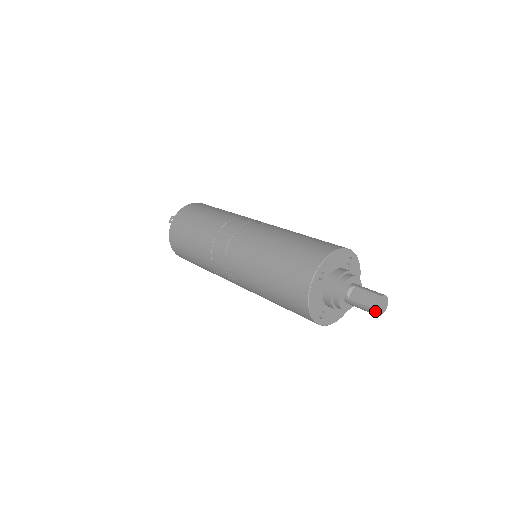
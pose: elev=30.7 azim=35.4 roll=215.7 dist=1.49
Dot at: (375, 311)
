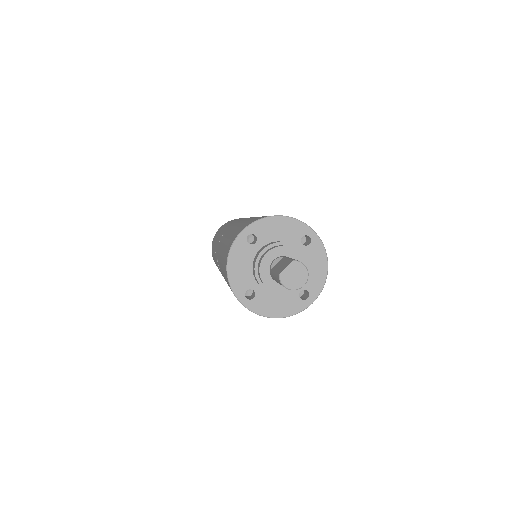
Dot at: (279, 277)
